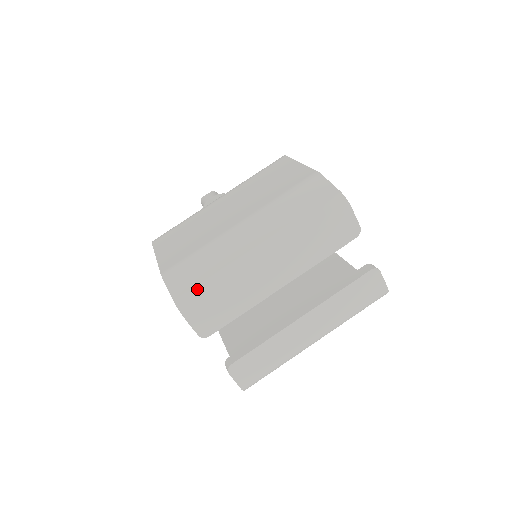
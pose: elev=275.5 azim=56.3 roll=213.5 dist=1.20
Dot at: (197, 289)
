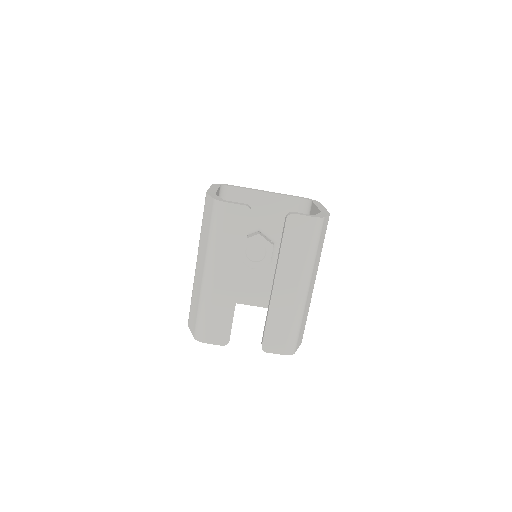
Dot at: (197, 322)
